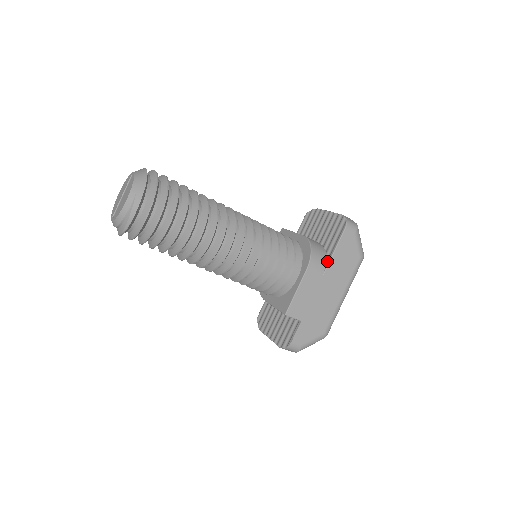
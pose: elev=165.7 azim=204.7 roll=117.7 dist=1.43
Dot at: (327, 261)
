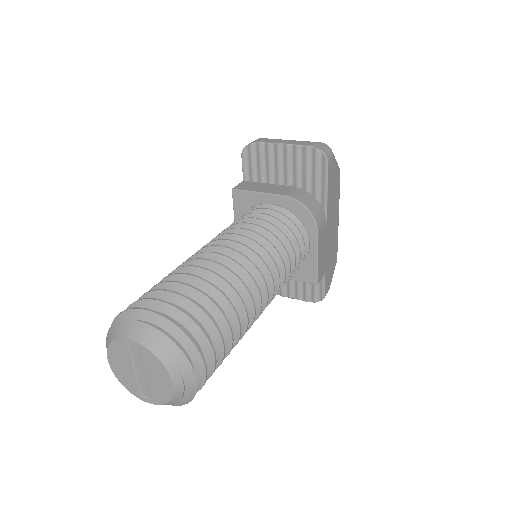
Dot at: (323, 207)
